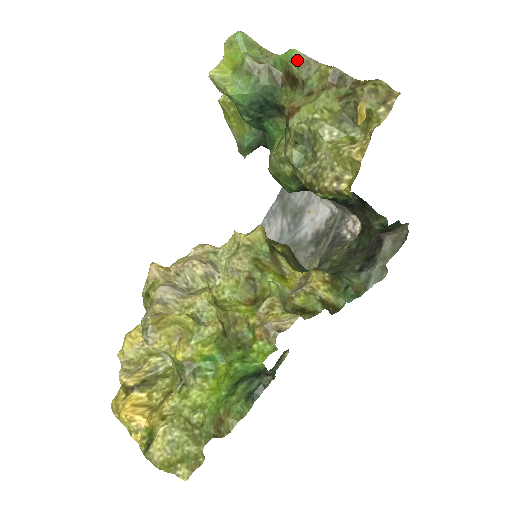
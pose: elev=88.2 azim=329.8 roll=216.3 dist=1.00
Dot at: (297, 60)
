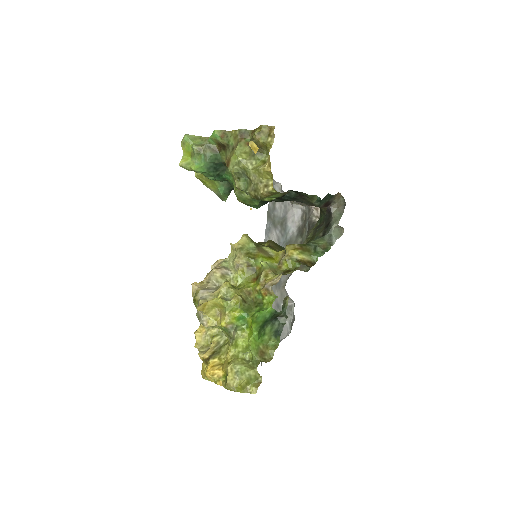
Dot at: (219, 135)
